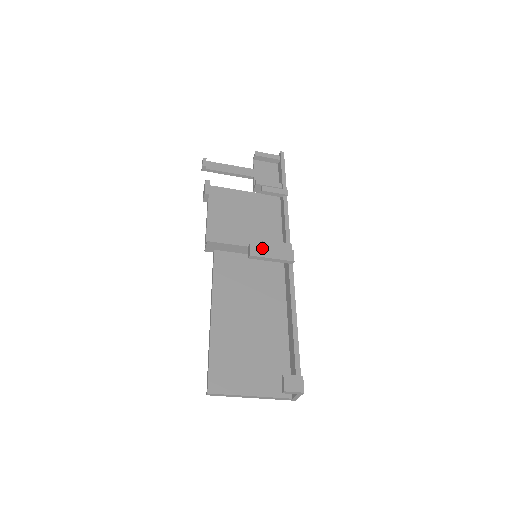
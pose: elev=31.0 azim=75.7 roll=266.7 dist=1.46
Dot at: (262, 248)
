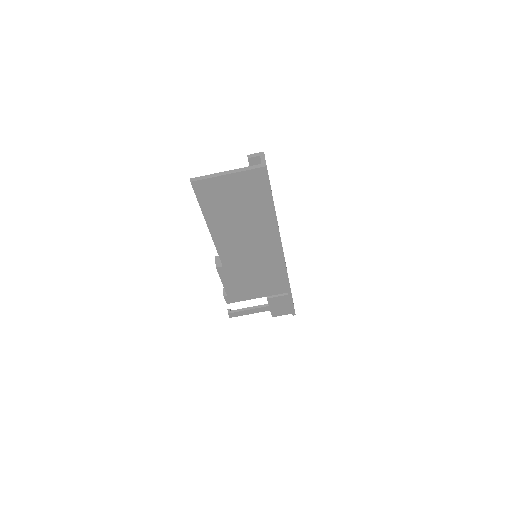
Dot at: occluded
